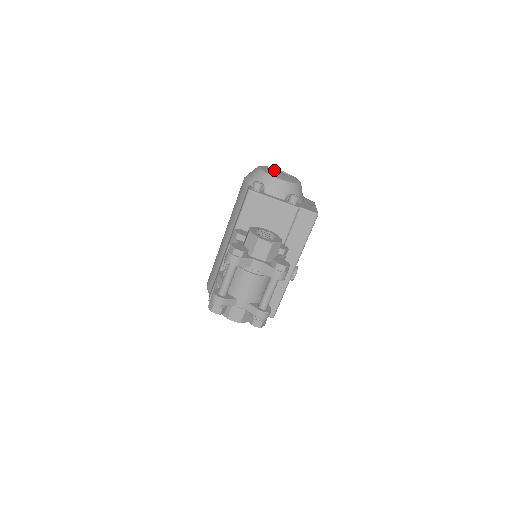
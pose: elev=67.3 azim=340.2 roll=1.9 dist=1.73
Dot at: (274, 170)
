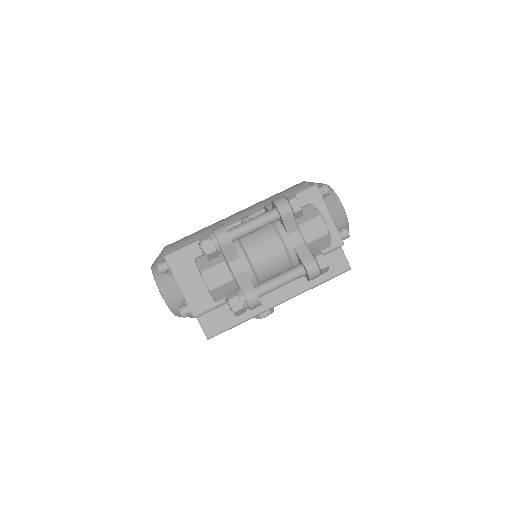
Dot at: occluded
